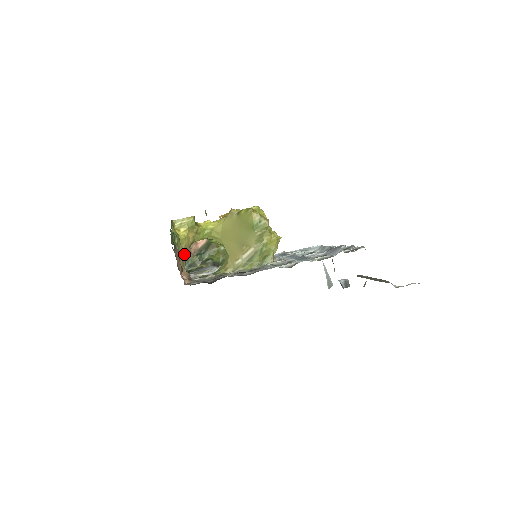
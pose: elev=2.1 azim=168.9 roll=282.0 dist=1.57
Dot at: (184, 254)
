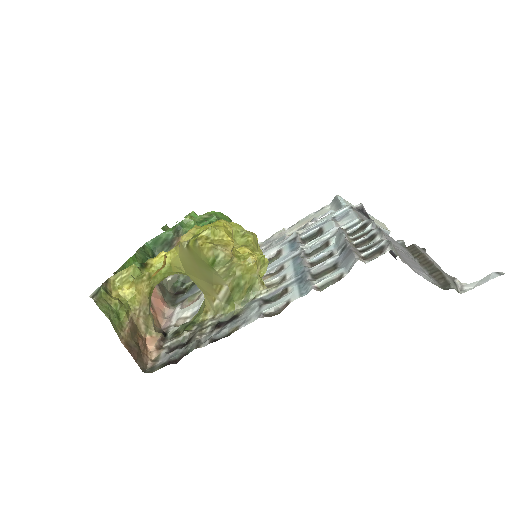
Dot at: (144, 312)
